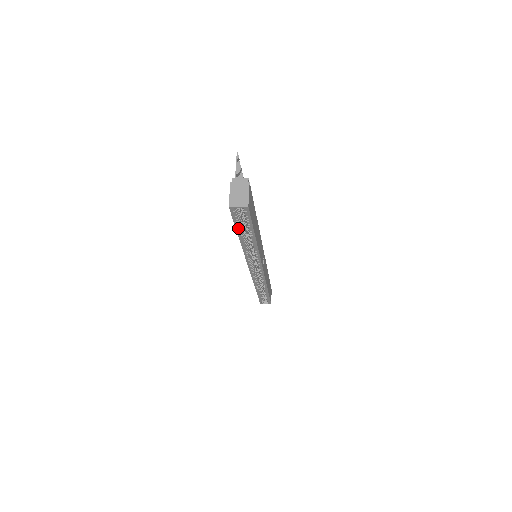
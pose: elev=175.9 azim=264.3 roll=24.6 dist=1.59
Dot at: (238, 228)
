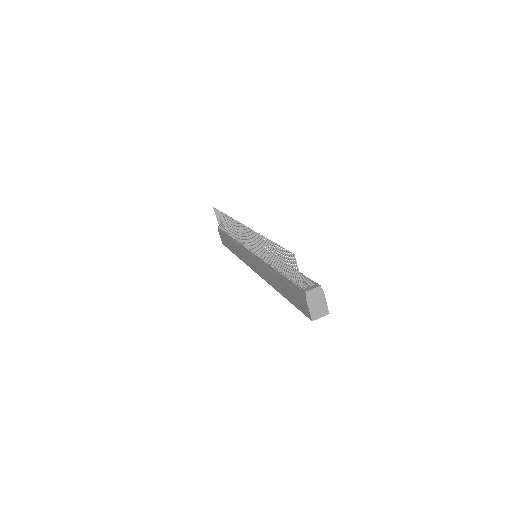
Dot at: occluded
